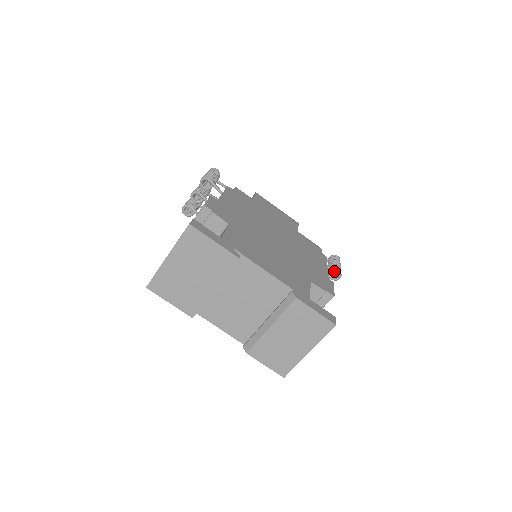
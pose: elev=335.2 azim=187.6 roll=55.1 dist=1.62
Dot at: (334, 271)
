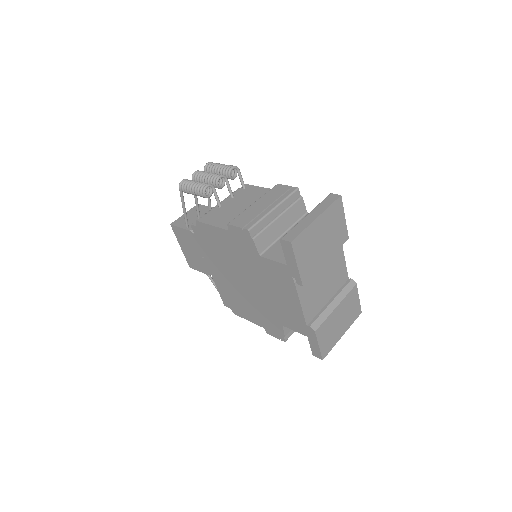
Dot at: occluded
